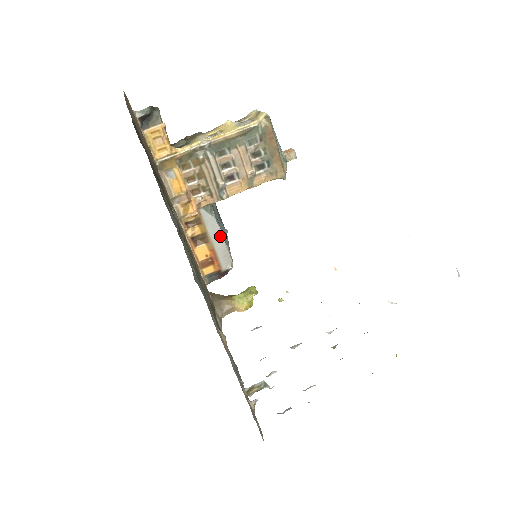
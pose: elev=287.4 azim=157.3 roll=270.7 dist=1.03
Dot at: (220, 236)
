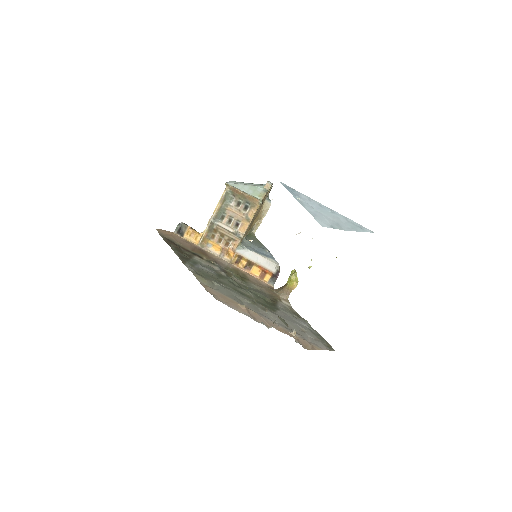
Dot at: (258, 256)
